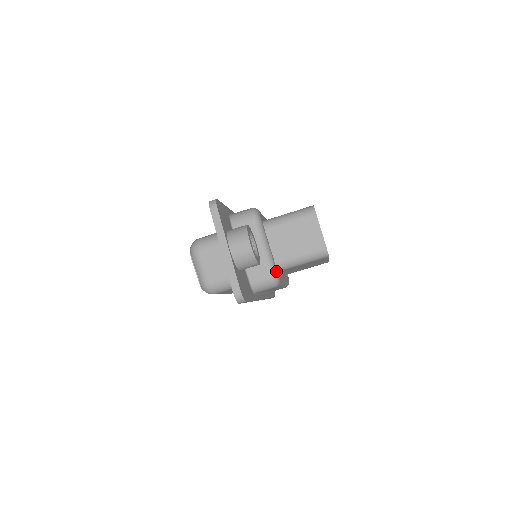
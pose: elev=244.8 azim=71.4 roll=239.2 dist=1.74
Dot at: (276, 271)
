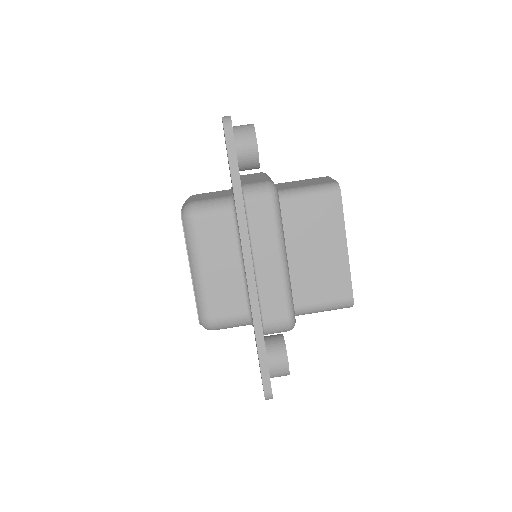
Dot at: (275, 185)
